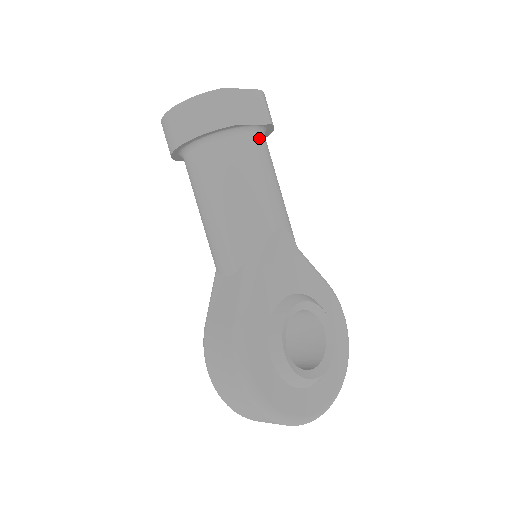
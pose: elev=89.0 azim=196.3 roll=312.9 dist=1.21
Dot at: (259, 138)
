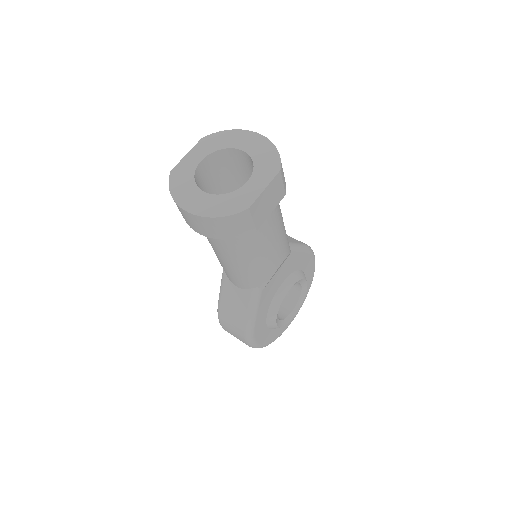
Dot at: (273, 210)
